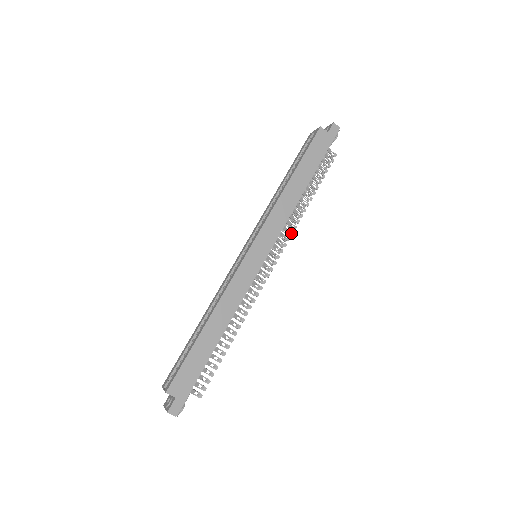
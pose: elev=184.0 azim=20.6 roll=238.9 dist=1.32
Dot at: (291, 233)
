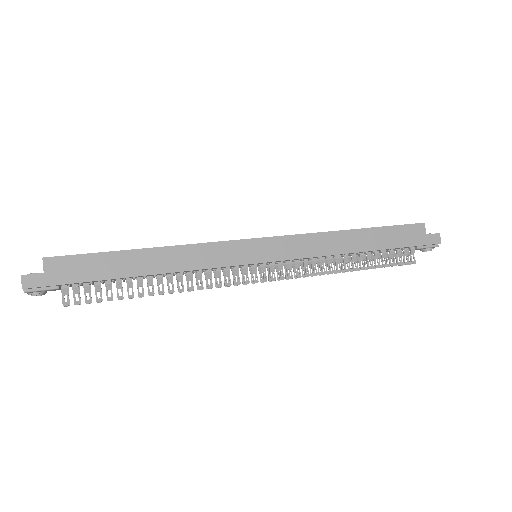
Dot at: (307, 274)
